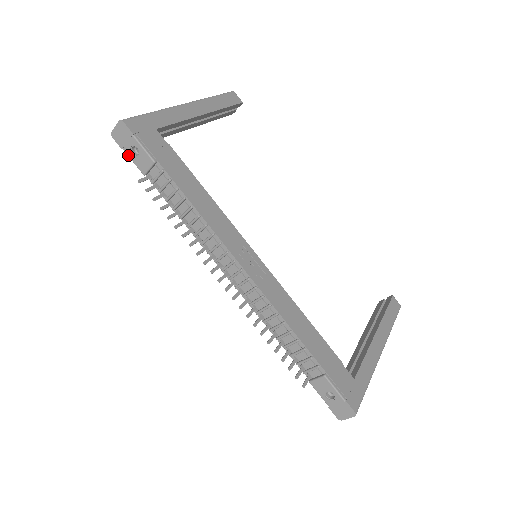
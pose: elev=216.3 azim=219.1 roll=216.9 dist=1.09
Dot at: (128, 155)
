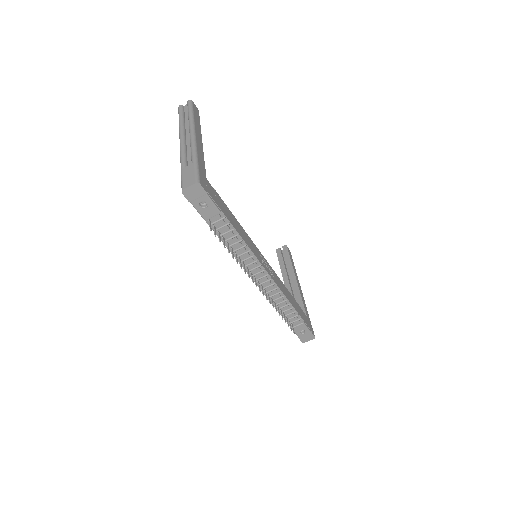
Dot at: (195, 207)
